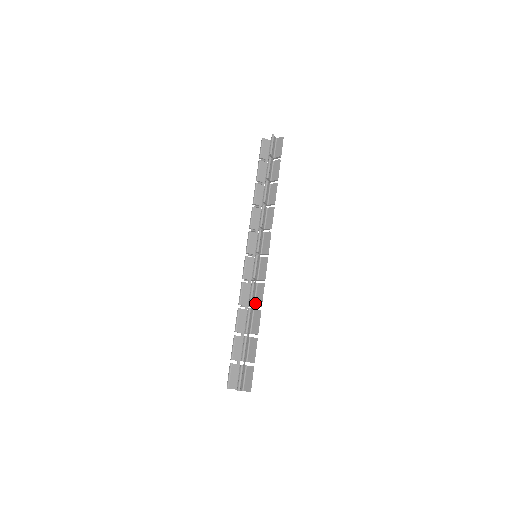
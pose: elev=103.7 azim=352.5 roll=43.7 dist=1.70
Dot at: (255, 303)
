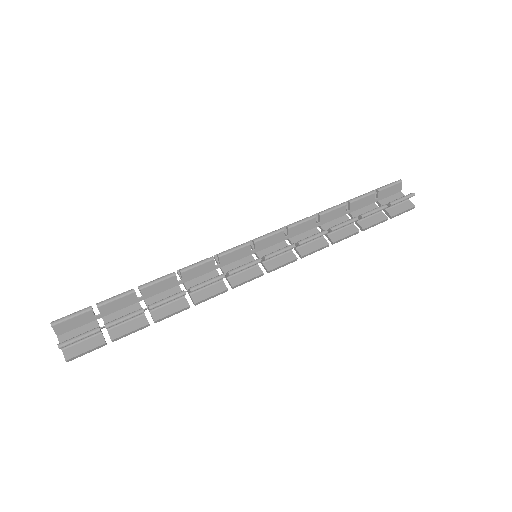
Dot at: (195, 293)
